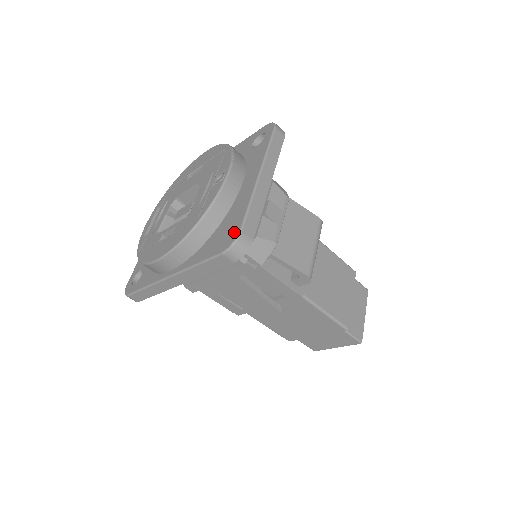
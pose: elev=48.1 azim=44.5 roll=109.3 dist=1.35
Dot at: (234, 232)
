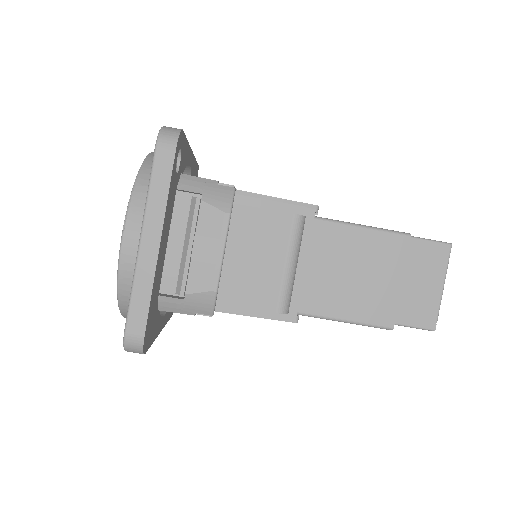
Dot at: occluded
